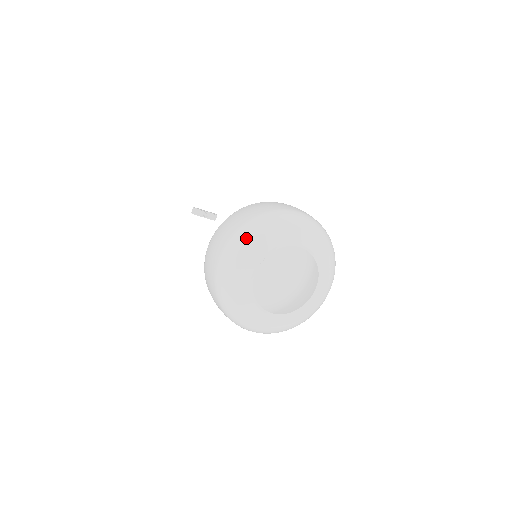
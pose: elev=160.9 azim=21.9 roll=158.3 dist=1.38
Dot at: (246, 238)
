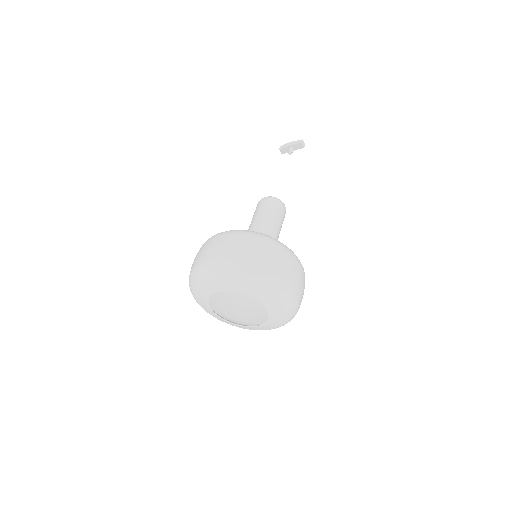
Dot at: (192, 293)
